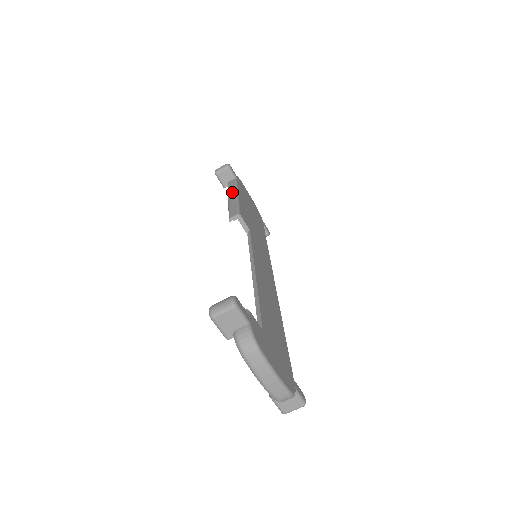
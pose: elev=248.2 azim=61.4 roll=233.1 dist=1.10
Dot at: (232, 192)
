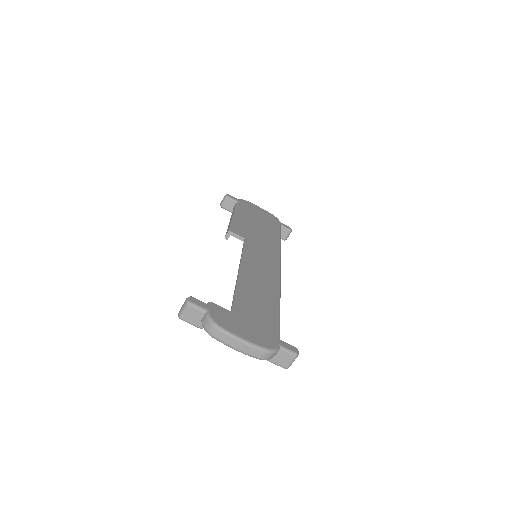
Dot at: (231, 215)
